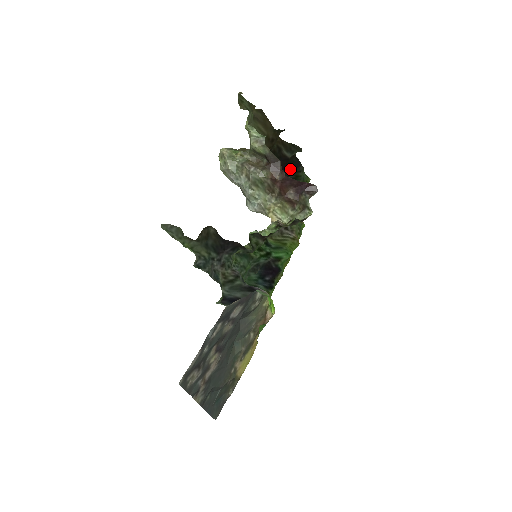
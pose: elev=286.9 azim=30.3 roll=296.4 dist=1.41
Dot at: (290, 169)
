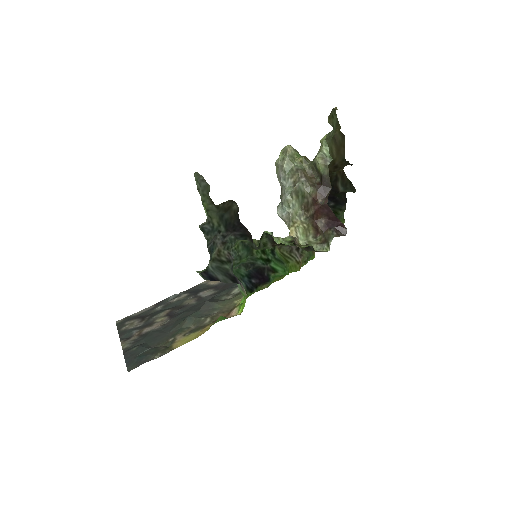
Dot at: (334, 202)
